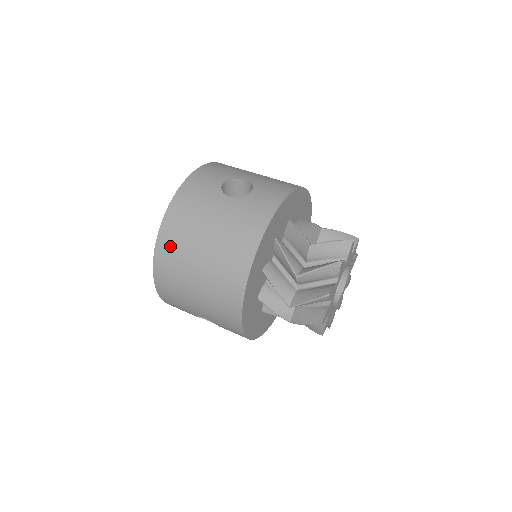
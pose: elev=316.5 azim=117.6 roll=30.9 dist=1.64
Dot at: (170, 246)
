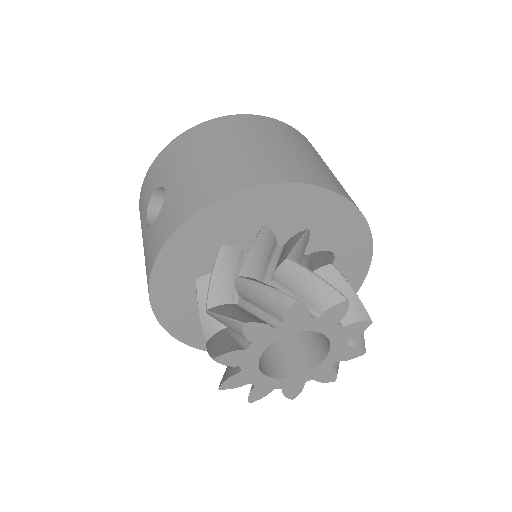
Dot at: occluded
